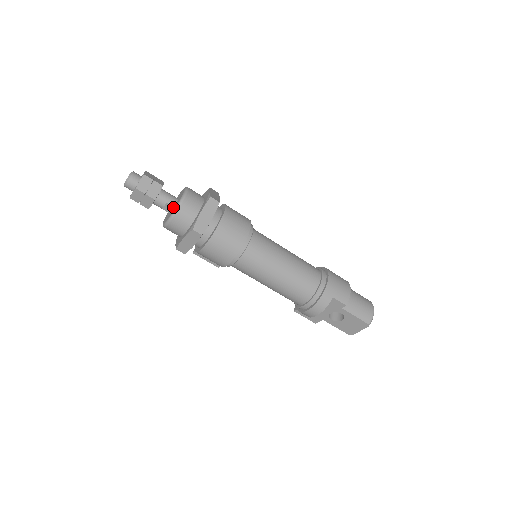
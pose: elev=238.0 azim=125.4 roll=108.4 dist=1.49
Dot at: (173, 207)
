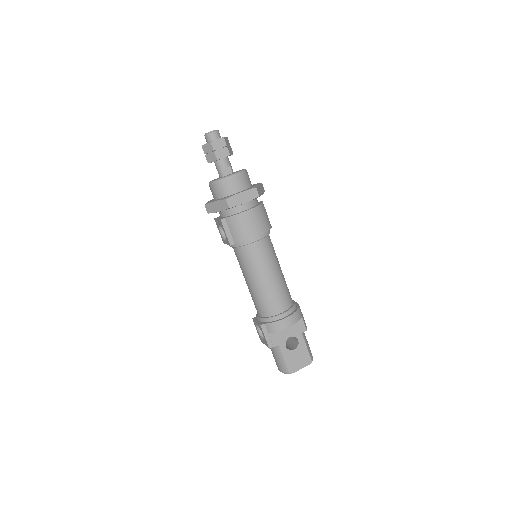
Dot at: (231, 173)
